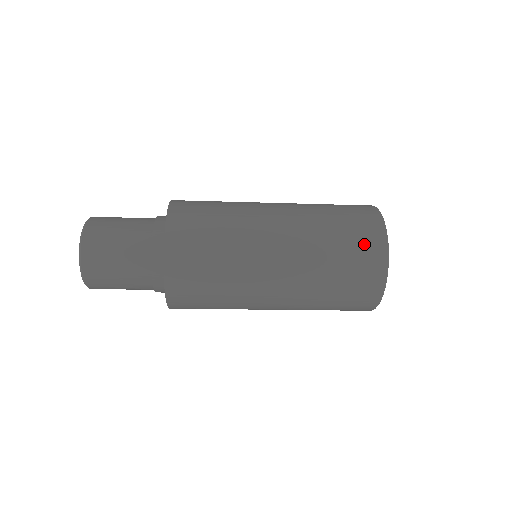
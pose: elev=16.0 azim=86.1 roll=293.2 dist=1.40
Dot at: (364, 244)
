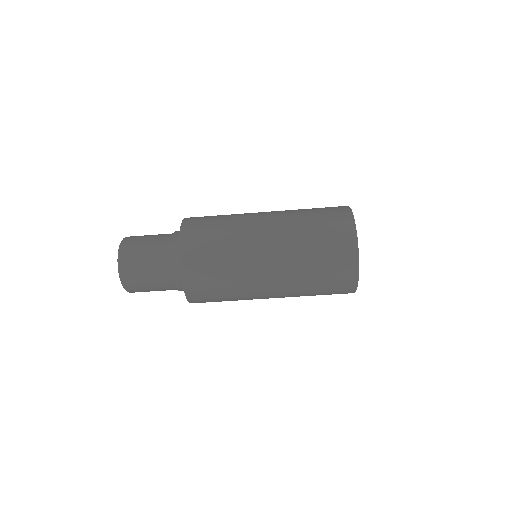
Dot at: (338, 247)
